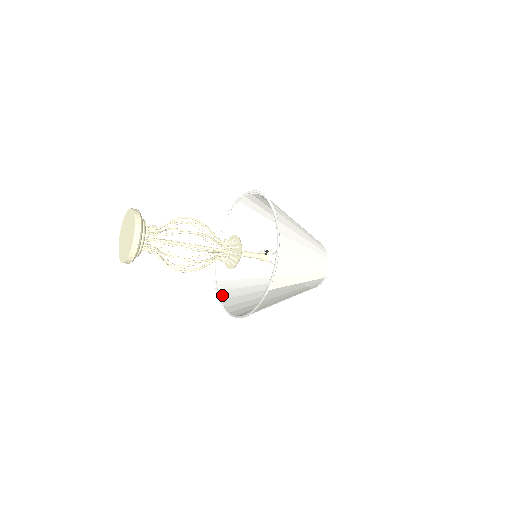
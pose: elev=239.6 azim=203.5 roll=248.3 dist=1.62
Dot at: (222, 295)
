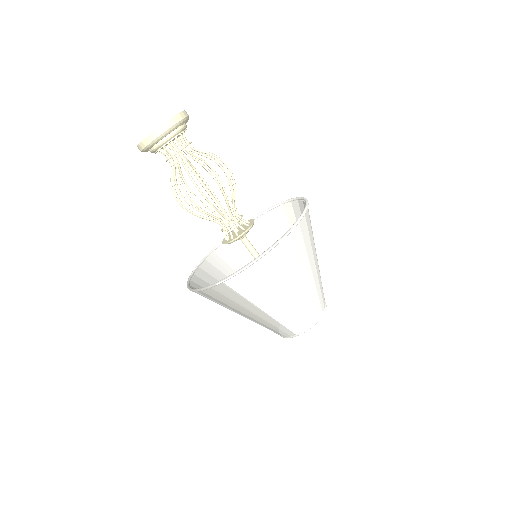
Dot at: (204, 265)
